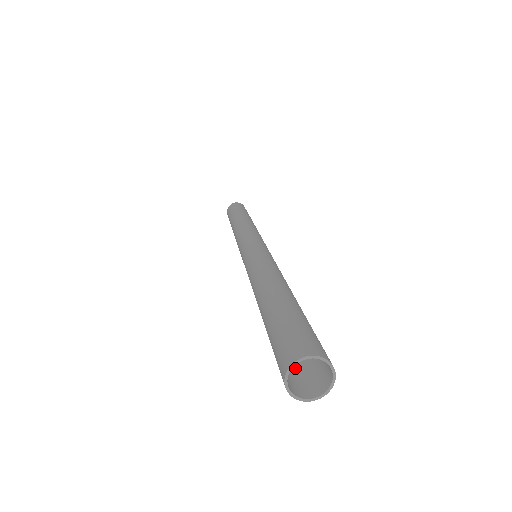
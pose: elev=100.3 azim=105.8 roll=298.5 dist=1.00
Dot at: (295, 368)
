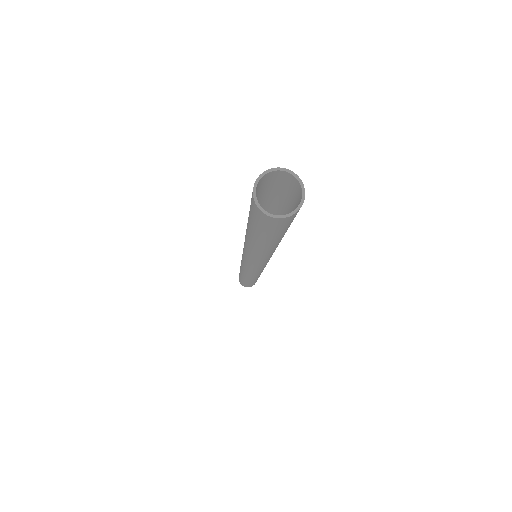
Dot at: (279, 227)
